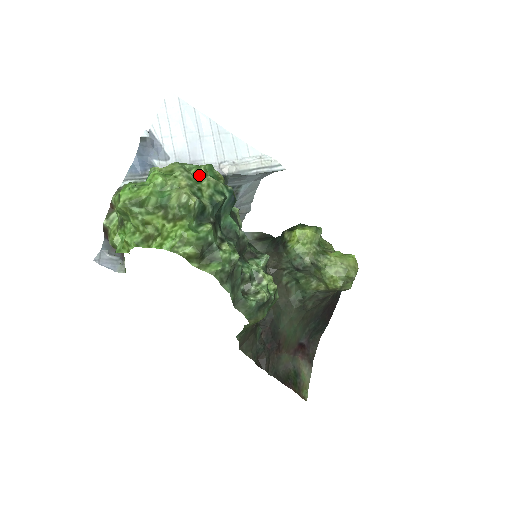
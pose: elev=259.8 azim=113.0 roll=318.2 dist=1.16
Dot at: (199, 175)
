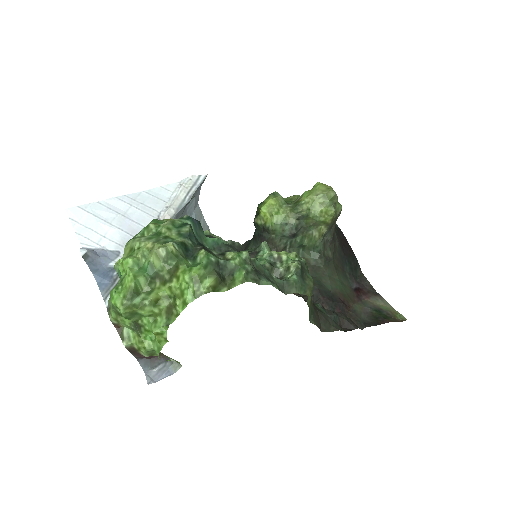
Dot at: (154, 231)
